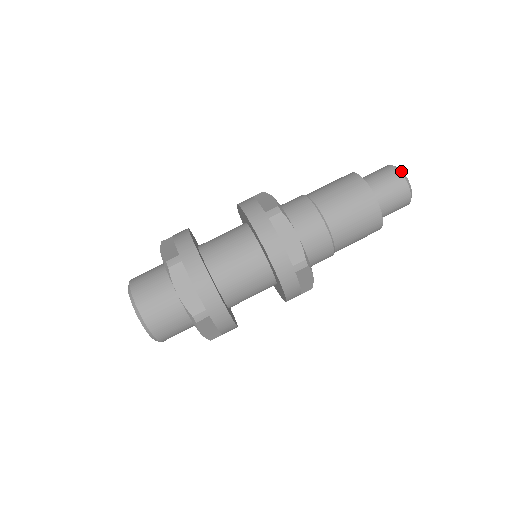
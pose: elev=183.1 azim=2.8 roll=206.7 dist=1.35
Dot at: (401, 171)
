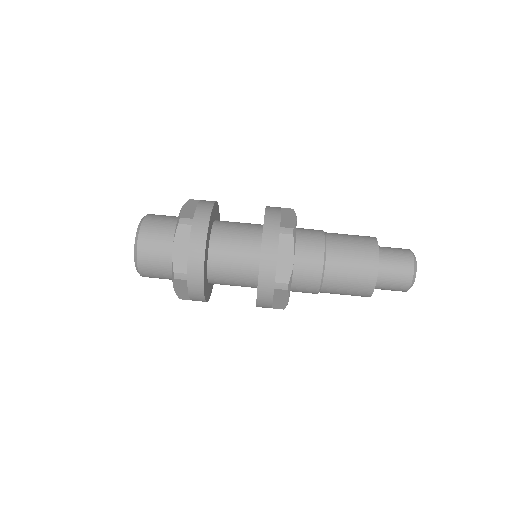
Dot at: (415, 261)
